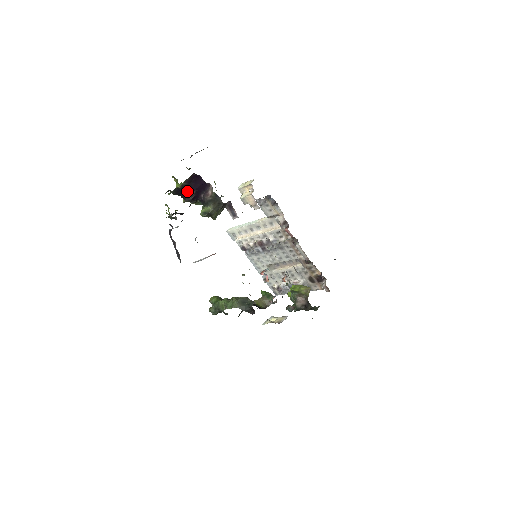
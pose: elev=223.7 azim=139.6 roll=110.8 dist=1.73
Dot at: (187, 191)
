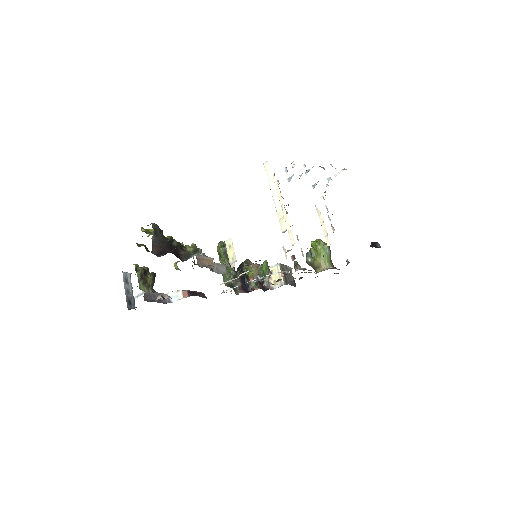
Dot at: occluded
